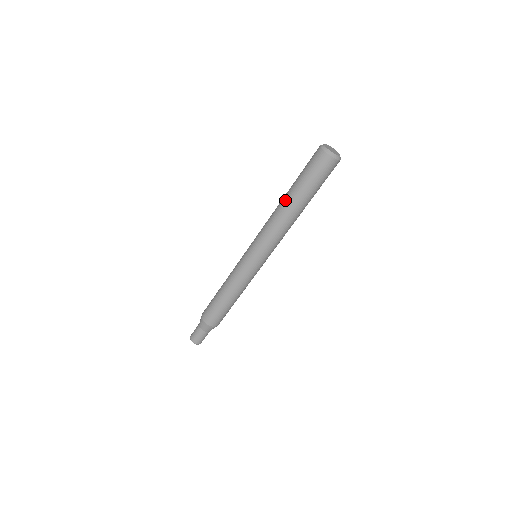
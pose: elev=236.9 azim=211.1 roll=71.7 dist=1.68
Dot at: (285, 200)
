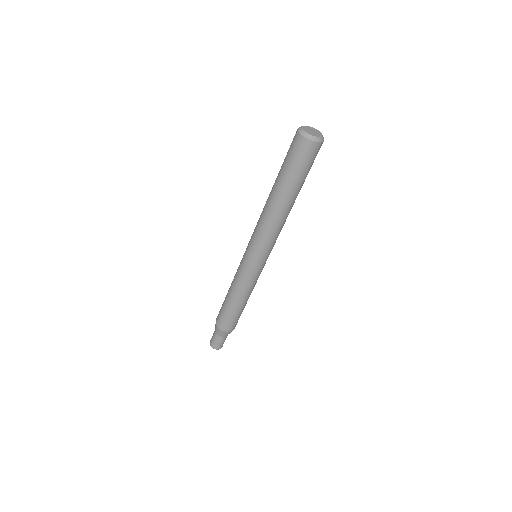
Dot at: (271, 190)
